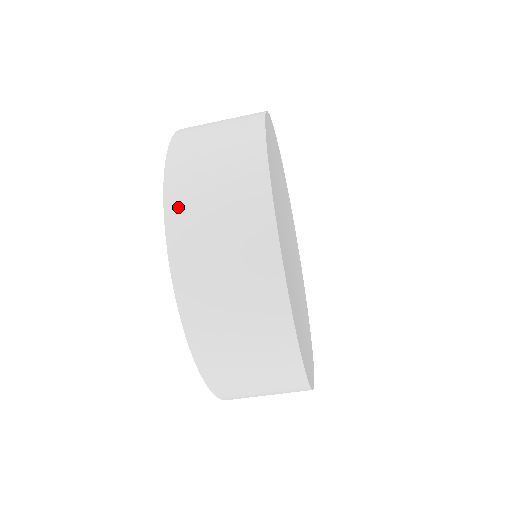
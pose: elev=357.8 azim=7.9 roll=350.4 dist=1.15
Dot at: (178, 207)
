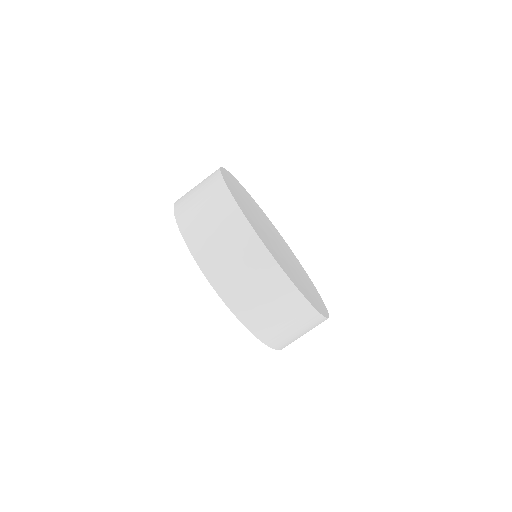
Dot at: (183, 216)
